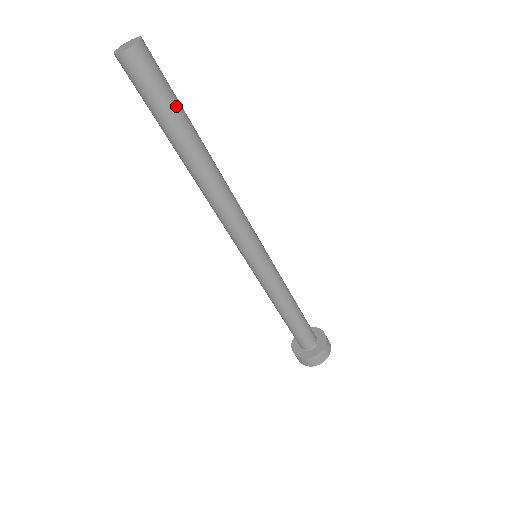
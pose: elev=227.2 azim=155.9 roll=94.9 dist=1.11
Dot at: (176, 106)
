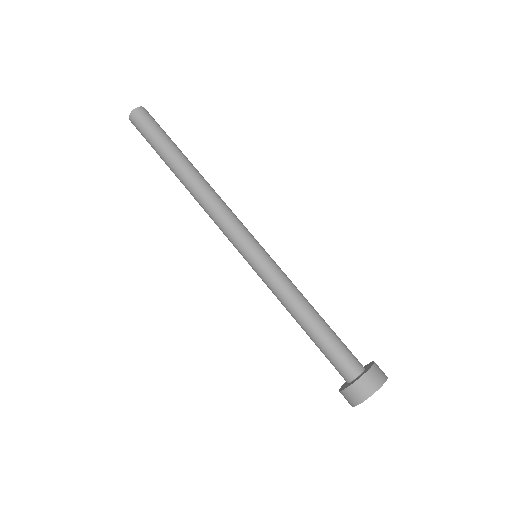
Dot at: (161, 139)
